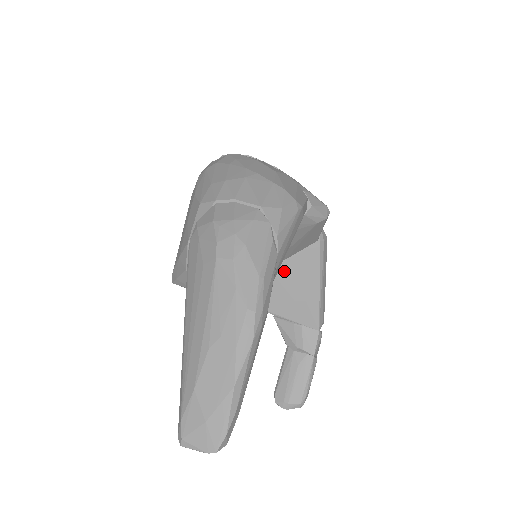
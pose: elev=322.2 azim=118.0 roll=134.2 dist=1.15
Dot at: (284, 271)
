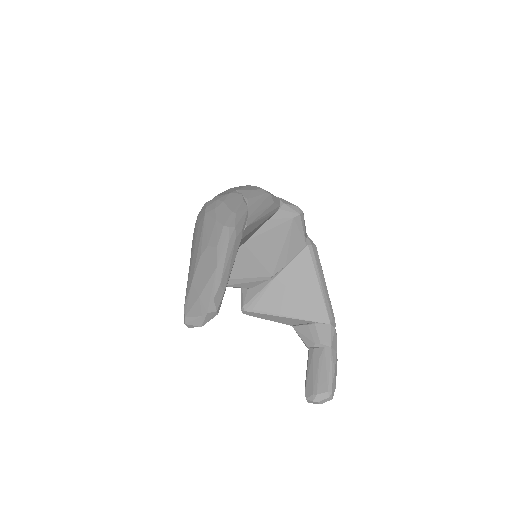
Dot at: (287, 276)
